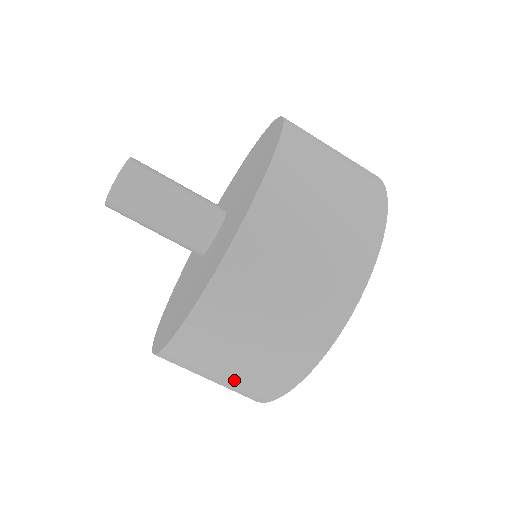
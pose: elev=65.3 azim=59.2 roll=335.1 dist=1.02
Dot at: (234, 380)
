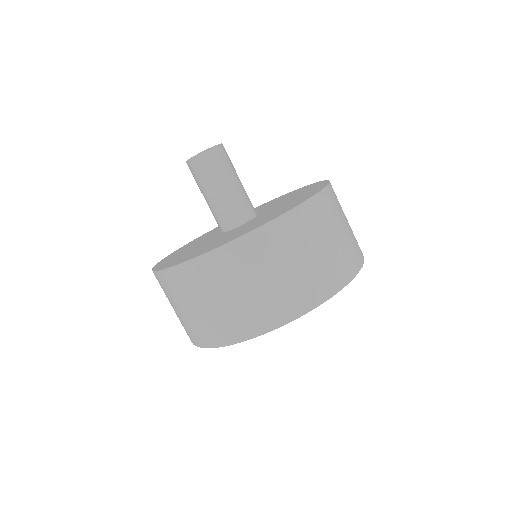
Dot at: (210, 315)
